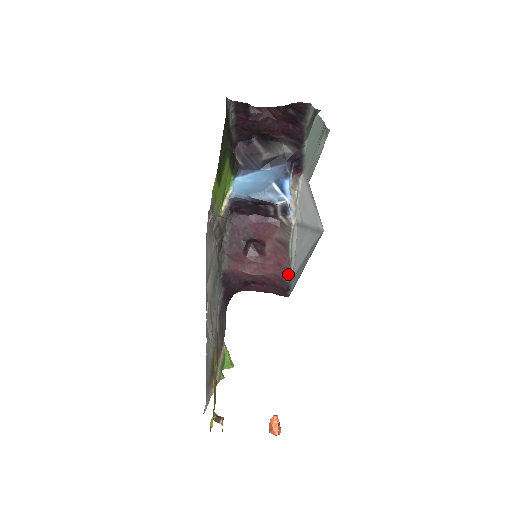
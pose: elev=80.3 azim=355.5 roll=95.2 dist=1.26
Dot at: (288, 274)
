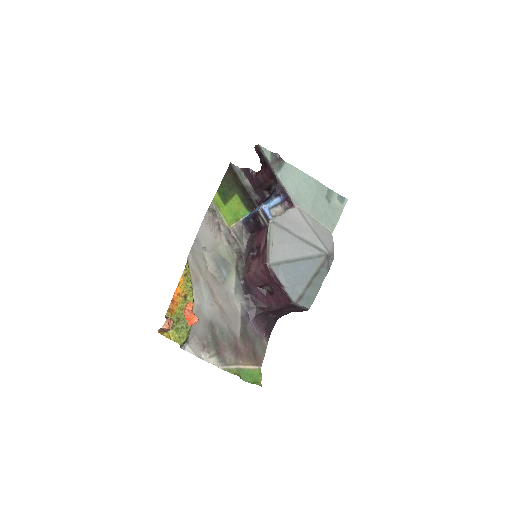
Dot at: (267, 257)
